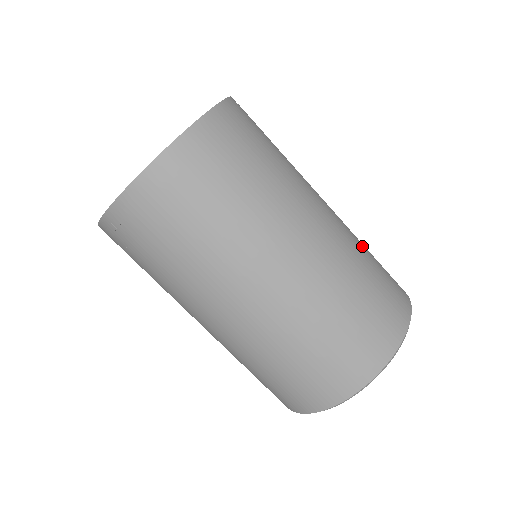
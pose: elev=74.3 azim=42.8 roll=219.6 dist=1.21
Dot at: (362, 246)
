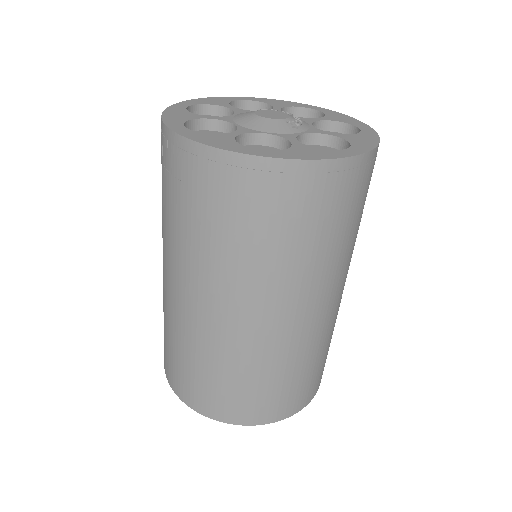
Dot at: (329, 340)
